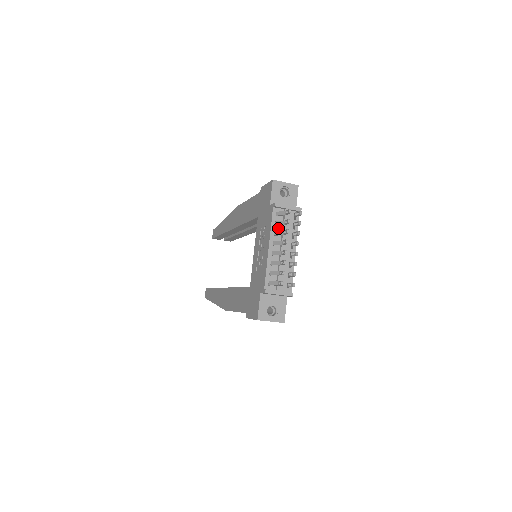
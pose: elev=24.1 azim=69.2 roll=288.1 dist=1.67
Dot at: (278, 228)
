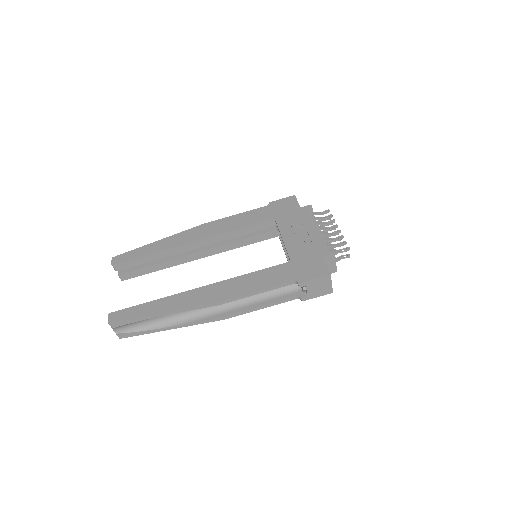
Dot at: occluded
